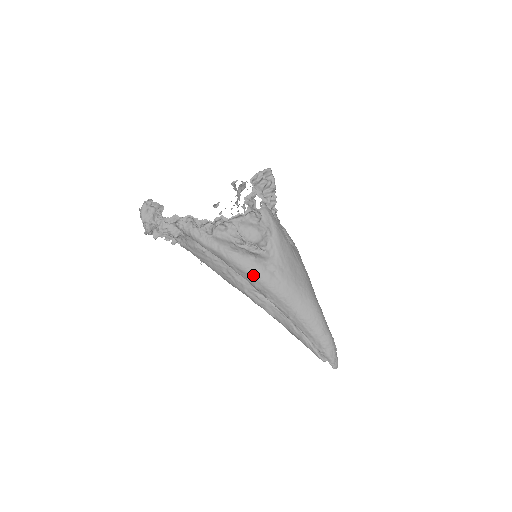
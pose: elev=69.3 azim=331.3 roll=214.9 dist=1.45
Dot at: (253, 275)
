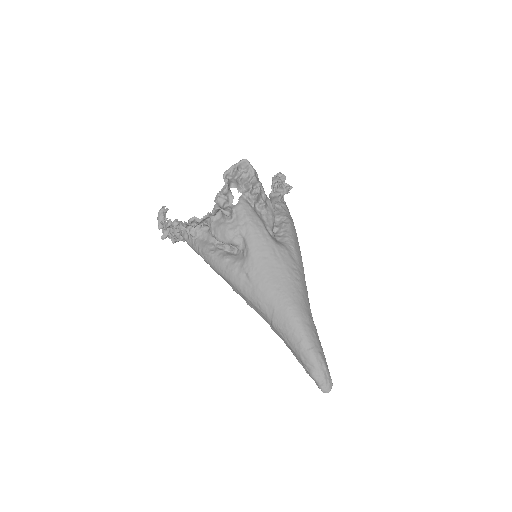
Dot at: (226, 278)
